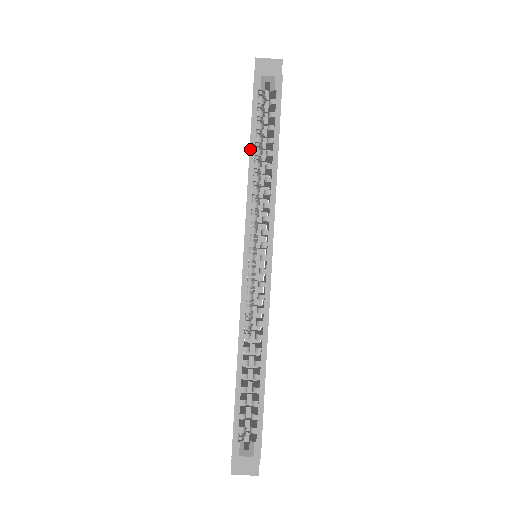
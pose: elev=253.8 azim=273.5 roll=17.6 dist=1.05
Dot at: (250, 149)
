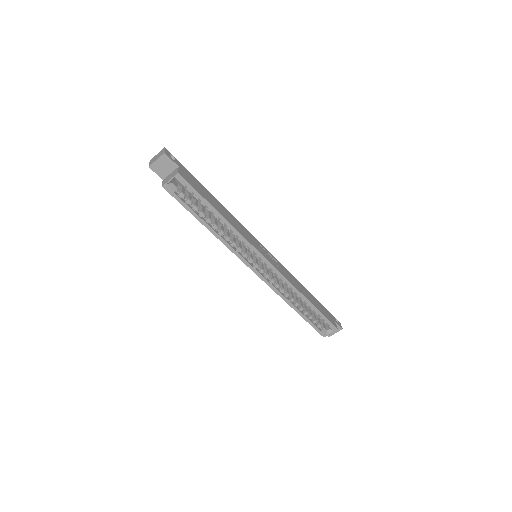
Dot at: (203, 224)
